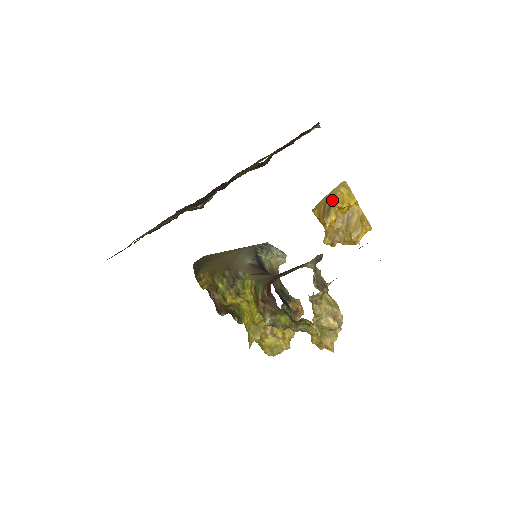
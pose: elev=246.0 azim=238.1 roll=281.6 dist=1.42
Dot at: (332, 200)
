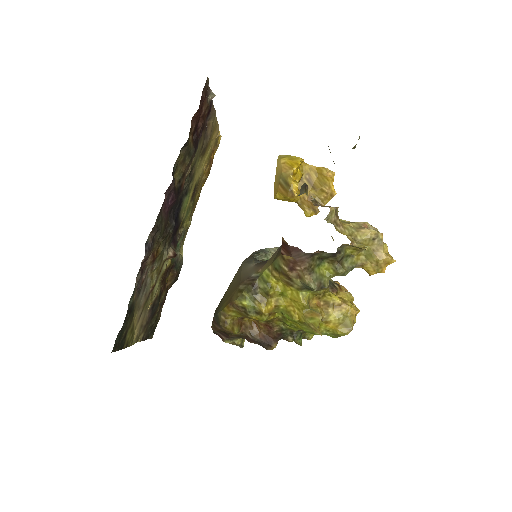
Dot at: (282, 174)
